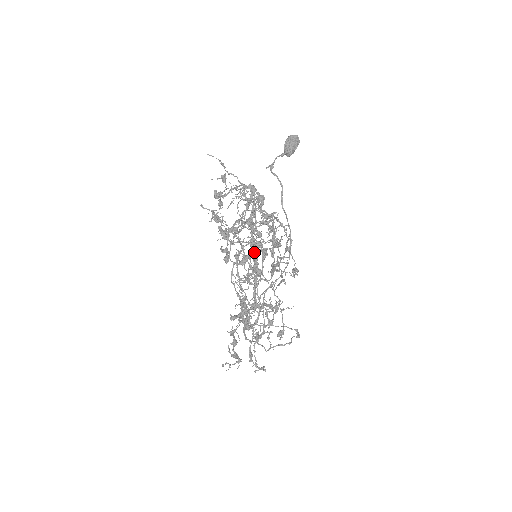
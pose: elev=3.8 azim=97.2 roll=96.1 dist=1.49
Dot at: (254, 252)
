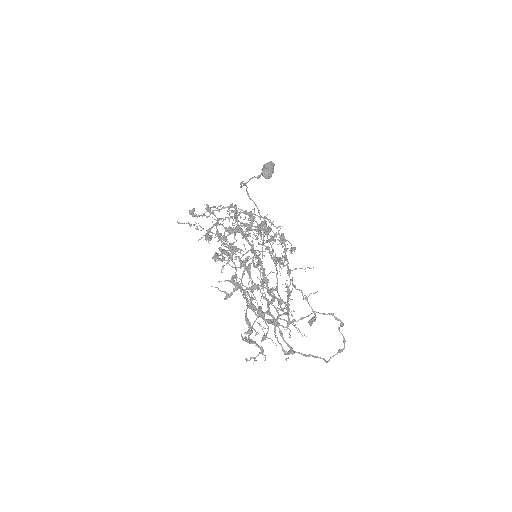
Dot at: (255, 255)
